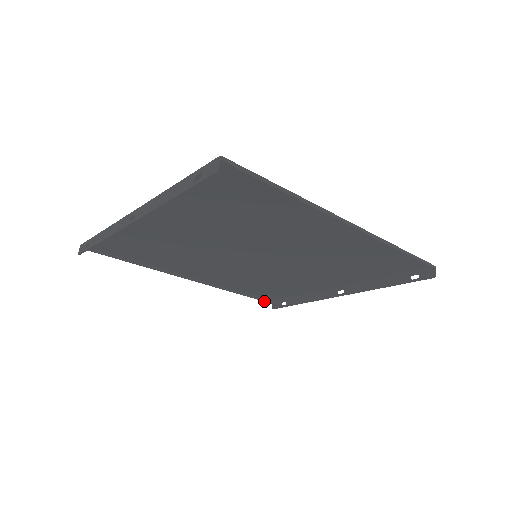
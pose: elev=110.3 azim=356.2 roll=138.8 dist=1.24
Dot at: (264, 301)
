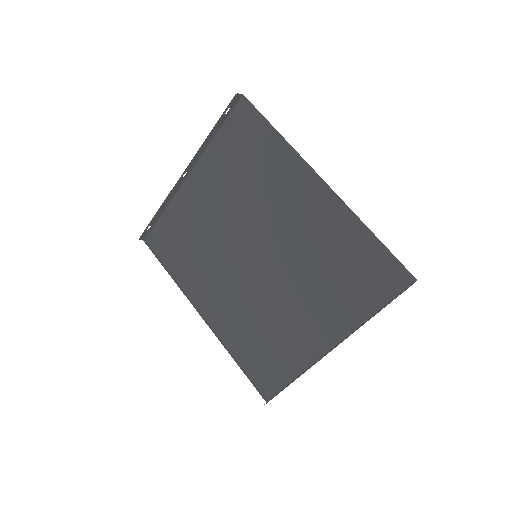
Dot at: (259, 392)
